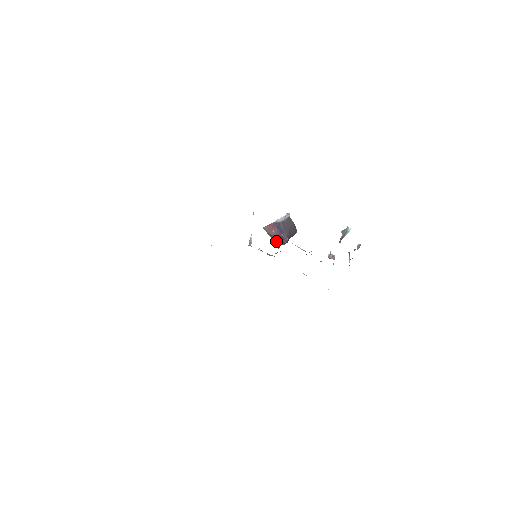
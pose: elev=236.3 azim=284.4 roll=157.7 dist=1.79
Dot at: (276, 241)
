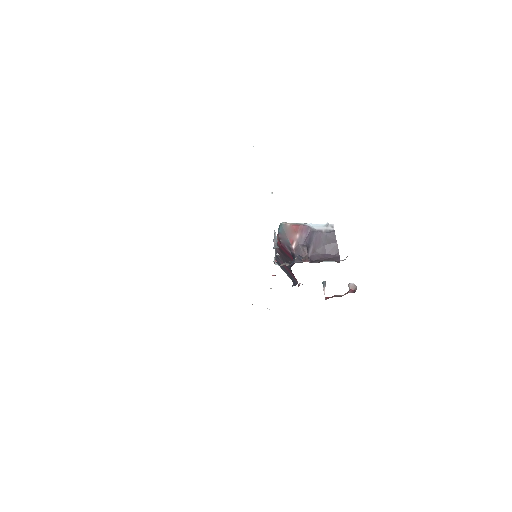
Dot at: (282, 244)
